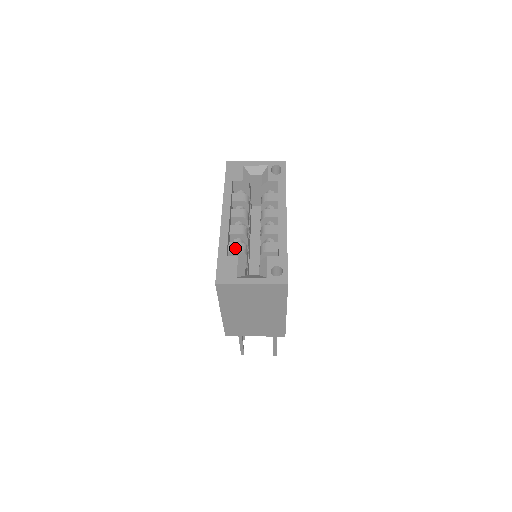
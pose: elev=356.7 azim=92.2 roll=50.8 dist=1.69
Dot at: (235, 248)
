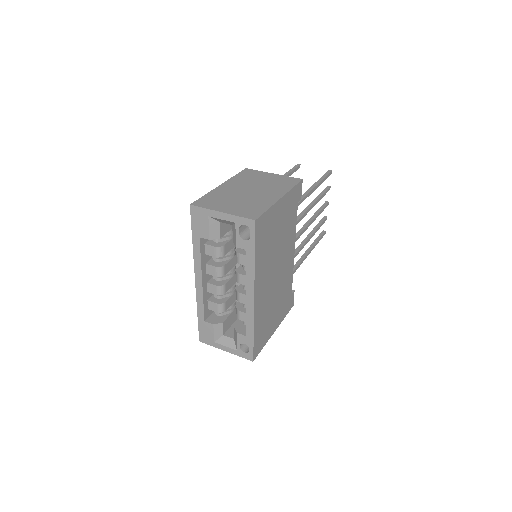
Dot at: (213, 308)
